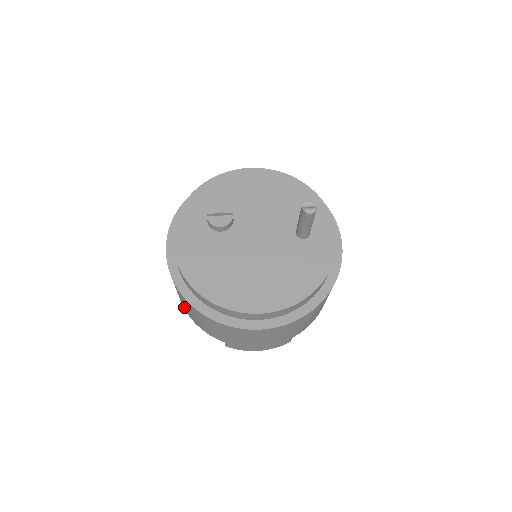
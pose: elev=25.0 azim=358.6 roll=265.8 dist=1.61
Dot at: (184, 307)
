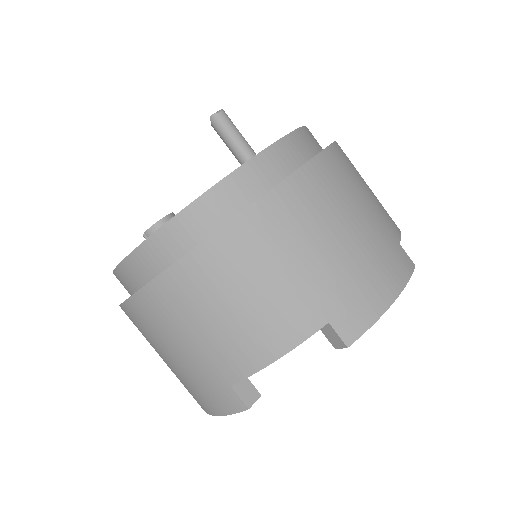
Dot at: (224, 361)
